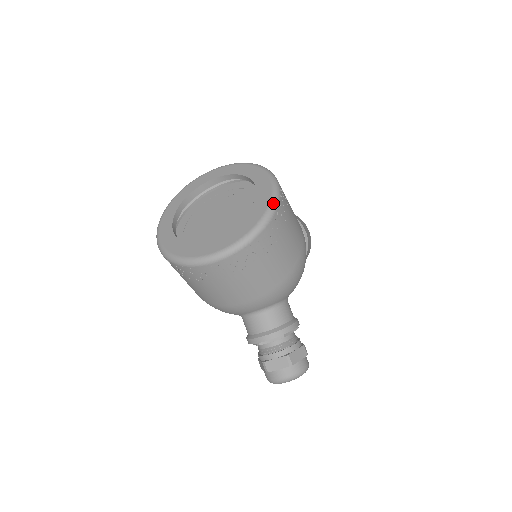
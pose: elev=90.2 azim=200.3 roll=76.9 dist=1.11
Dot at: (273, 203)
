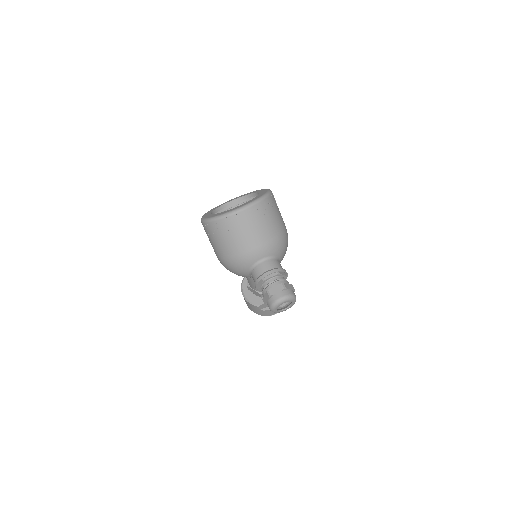
Dot at: (269, 191)
